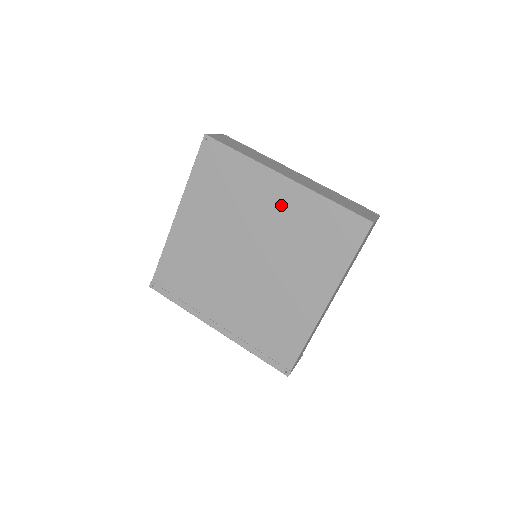
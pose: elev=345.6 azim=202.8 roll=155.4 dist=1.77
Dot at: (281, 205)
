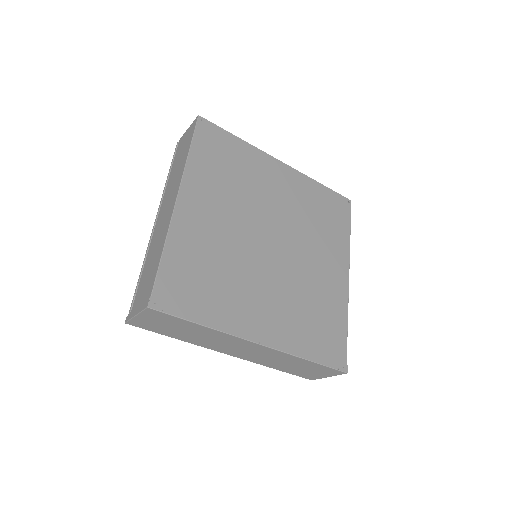
Dot at: (287, 187)
